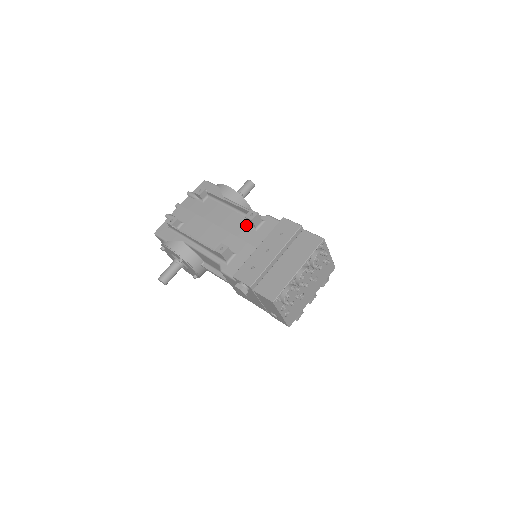
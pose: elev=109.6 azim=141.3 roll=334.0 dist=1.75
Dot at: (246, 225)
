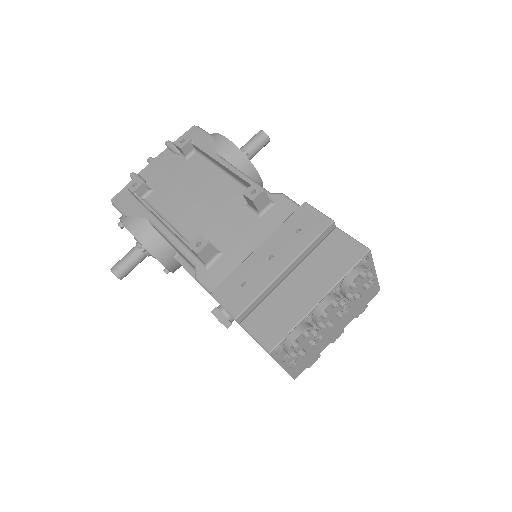
Dot at: (245, 206)
